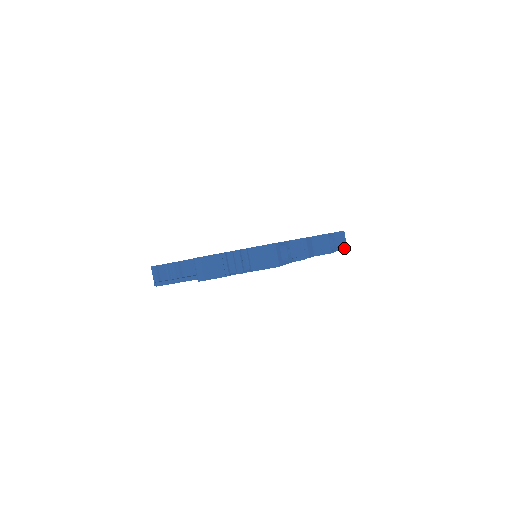
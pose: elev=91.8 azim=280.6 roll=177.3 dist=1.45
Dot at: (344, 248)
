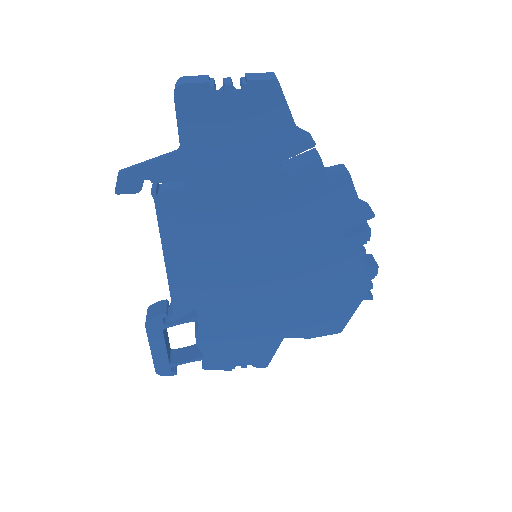
Dot at: (370, 212)
